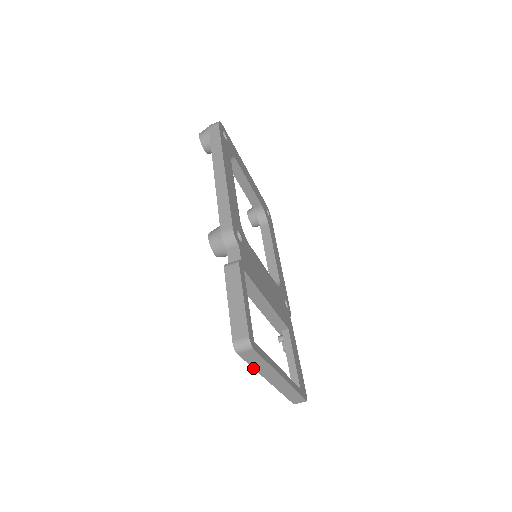
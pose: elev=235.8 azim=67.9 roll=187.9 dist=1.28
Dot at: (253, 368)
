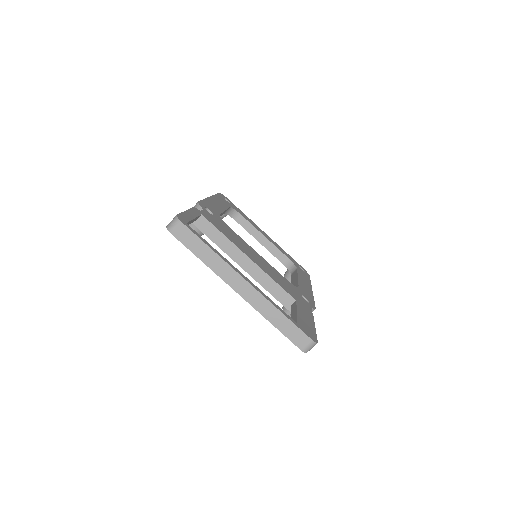
Dot at: occluded
